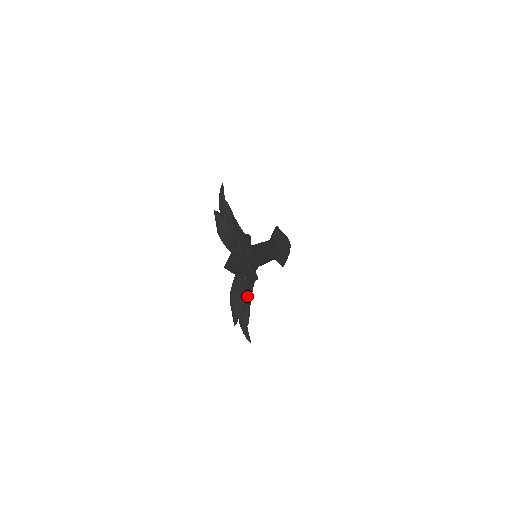
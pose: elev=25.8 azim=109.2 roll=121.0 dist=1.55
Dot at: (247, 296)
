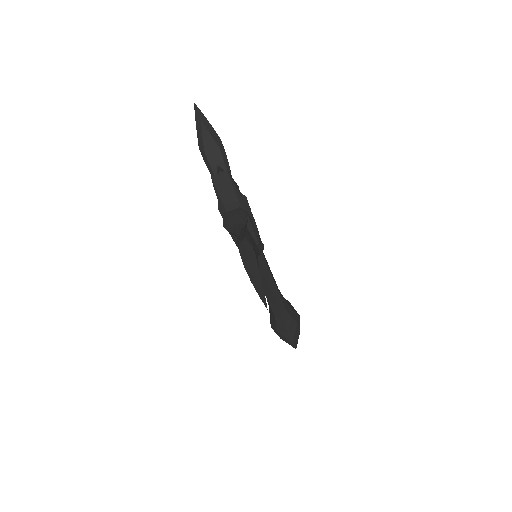
Dot at: (251, 243)
